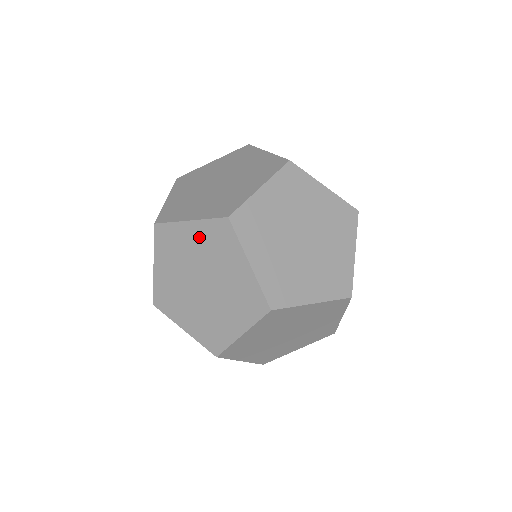
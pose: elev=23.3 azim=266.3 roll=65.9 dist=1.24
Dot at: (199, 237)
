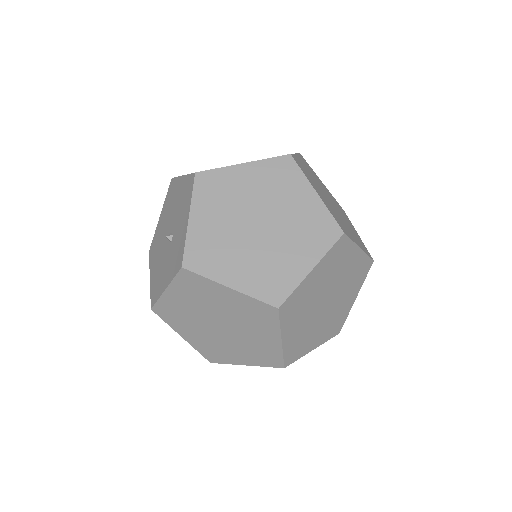
Dot at: (256, 177)
